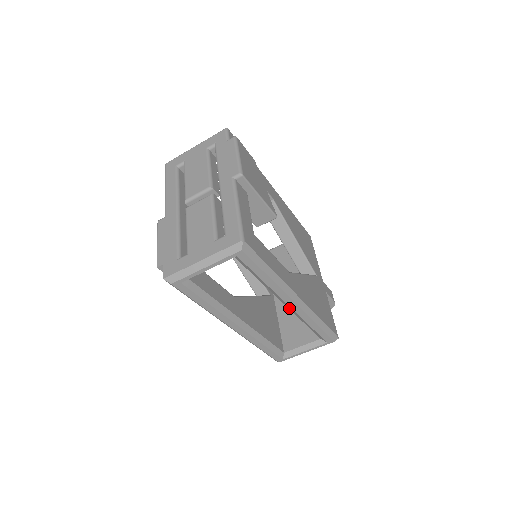
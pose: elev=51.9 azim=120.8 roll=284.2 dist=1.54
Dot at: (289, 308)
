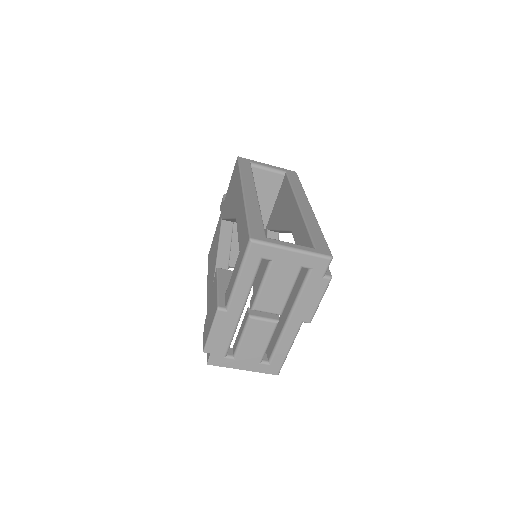
Dot at: occluded
